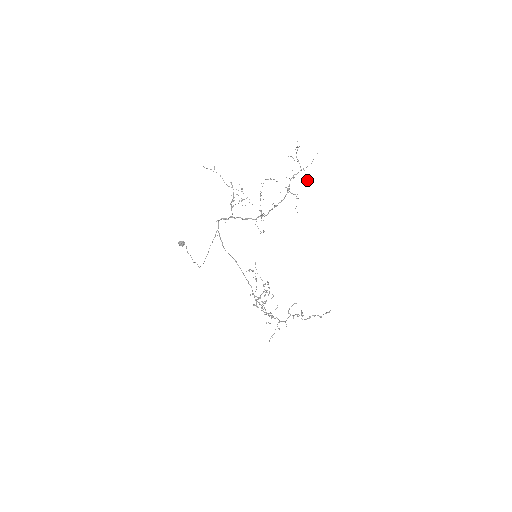
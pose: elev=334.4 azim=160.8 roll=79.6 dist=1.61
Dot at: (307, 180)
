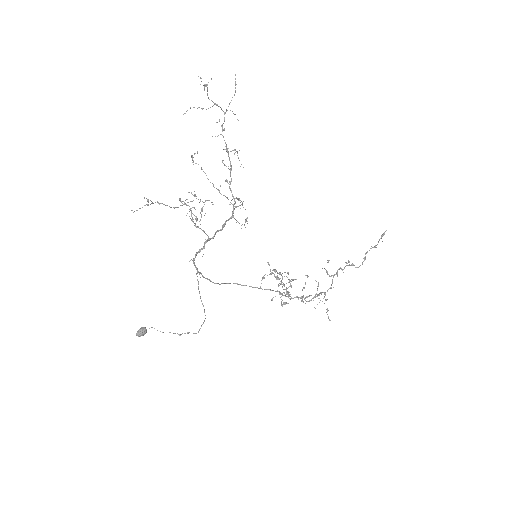
Dot at: occluded
